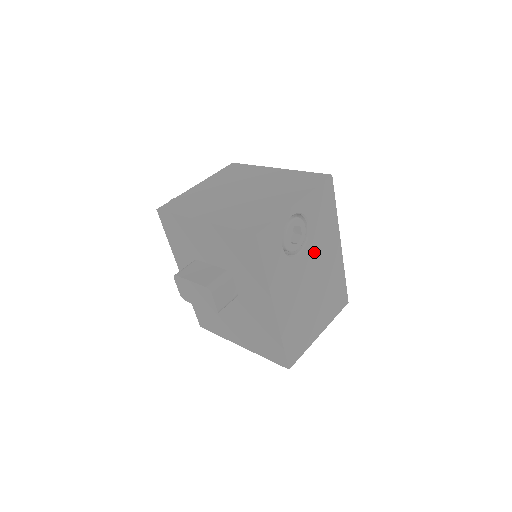
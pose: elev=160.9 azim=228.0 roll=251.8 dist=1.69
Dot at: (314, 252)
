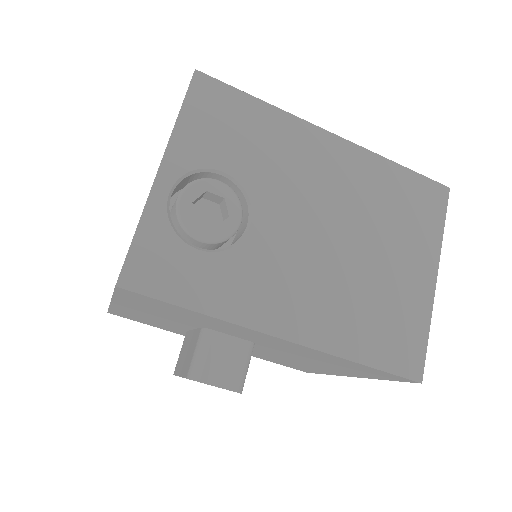
Dot at: (282, 195)
